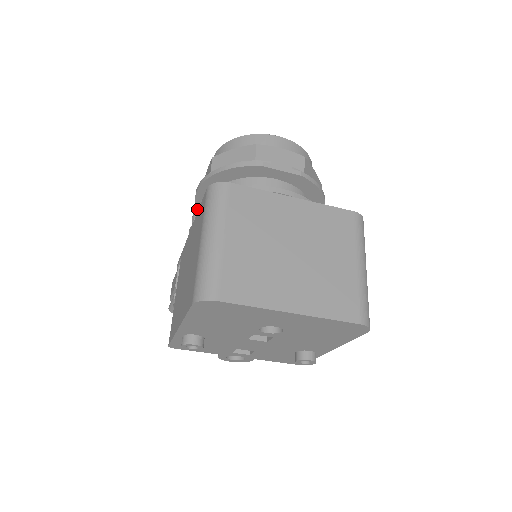
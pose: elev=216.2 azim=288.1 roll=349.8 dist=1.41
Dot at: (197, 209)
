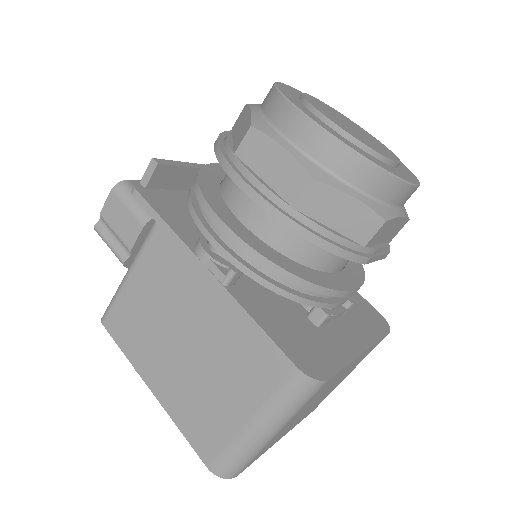
Dot at: (237, 245)
